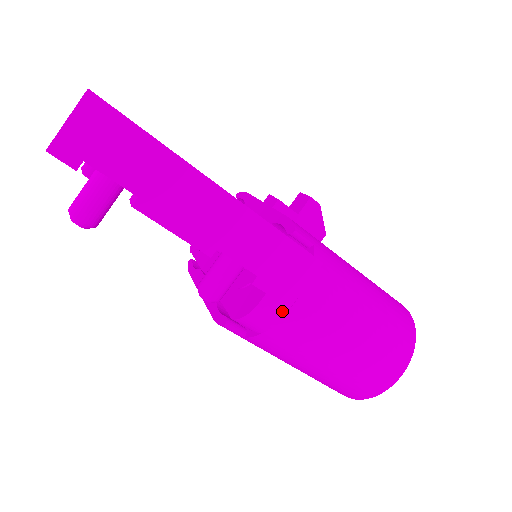
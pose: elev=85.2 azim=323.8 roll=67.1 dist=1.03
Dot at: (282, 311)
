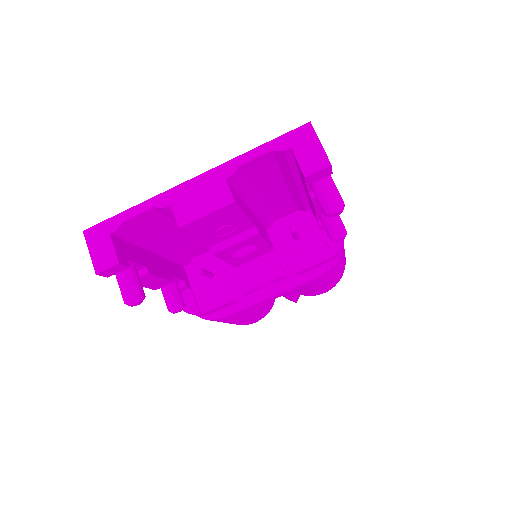
Dot at: occluded
